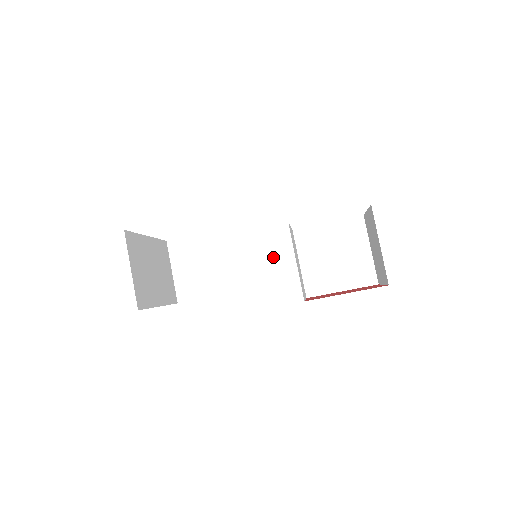
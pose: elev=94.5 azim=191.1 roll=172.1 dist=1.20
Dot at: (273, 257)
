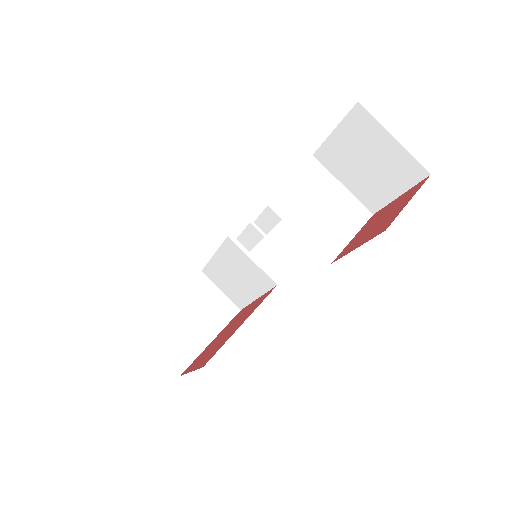
Dot at: (253, 269)
